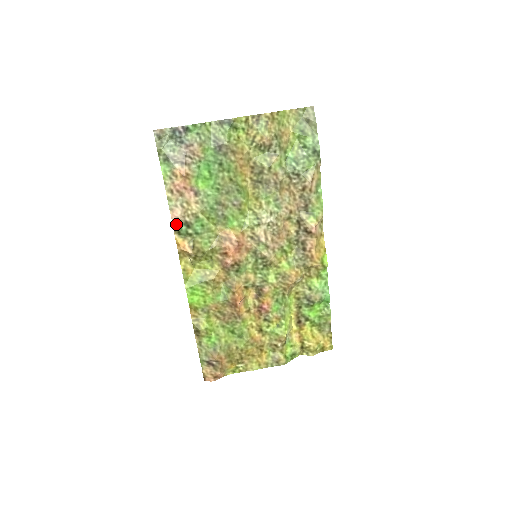
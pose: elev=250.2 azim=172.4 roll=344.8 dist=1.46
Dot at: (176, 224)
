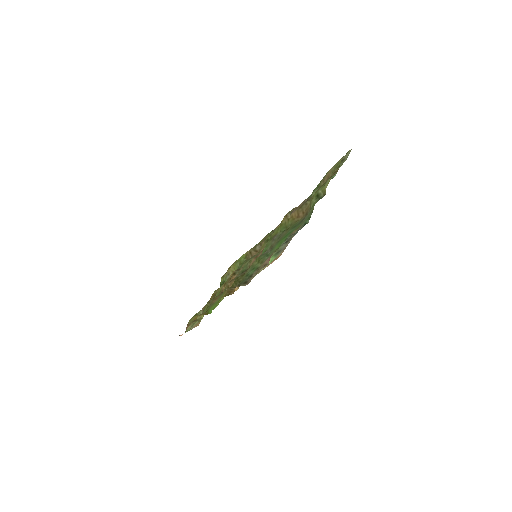
Dot at: (245, 283)
